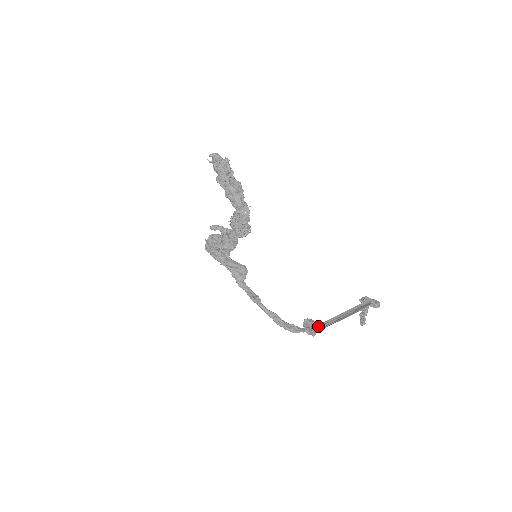
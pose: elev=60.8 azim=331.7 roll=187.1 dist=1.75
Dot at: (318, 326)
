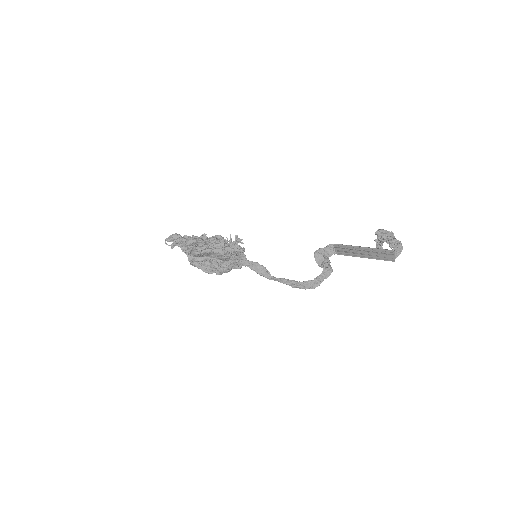
Dot at: (330, 254)
